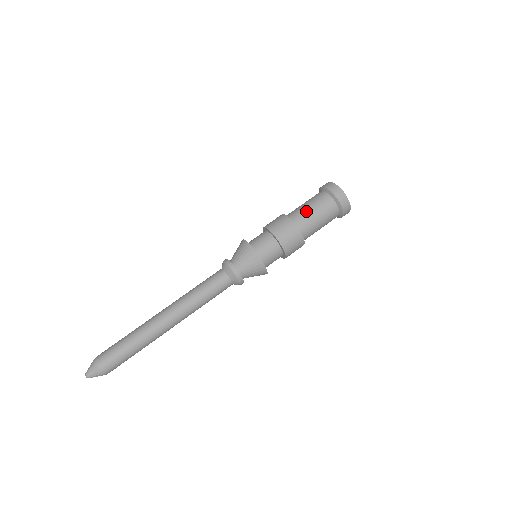
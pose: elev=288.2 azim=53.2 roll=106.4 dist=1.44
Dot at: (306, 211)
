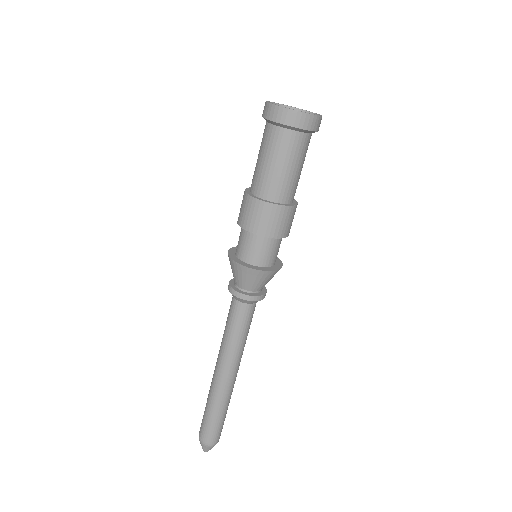
Dot at: (262, 170)
